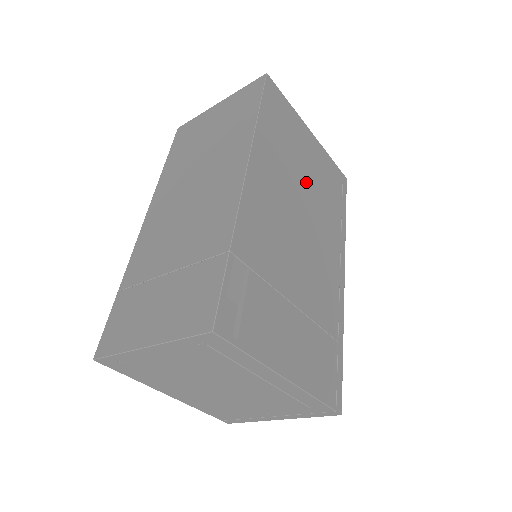
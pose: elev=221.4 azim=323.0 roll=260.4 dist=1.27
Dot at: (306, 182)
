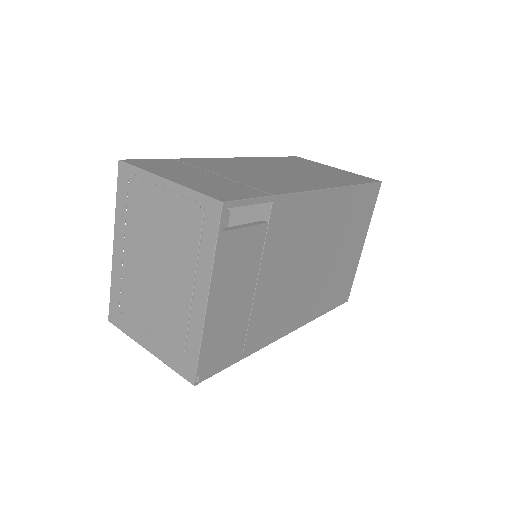
Dot at: (334, 256)
